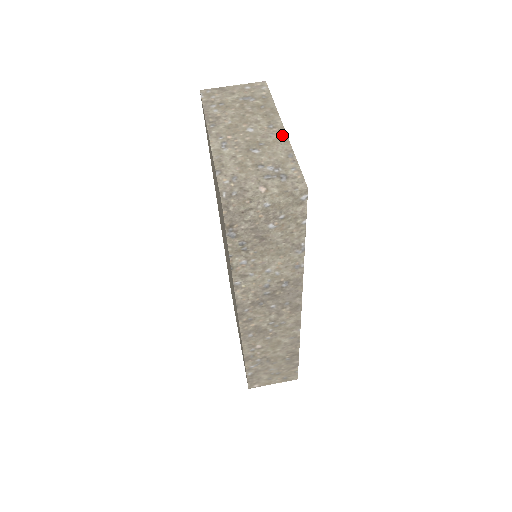
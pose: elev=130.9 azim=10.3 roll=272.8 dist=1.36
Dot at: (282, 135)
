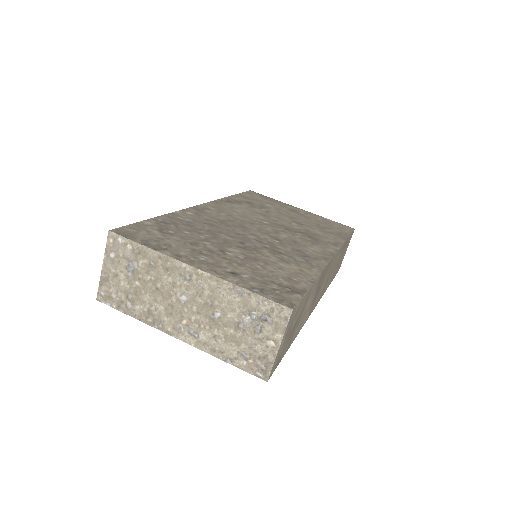
Dot at: (206, 278)
